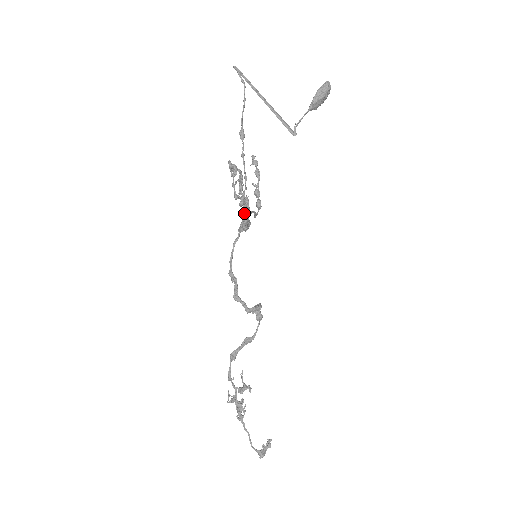
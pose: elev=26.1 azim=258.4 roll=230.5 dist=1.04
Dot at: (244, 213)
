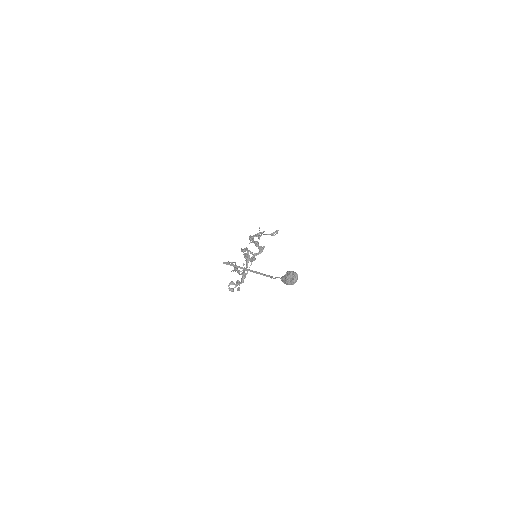
Dot at: occluded
